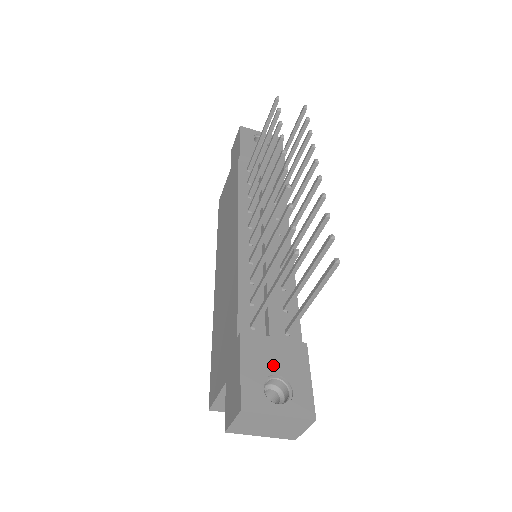
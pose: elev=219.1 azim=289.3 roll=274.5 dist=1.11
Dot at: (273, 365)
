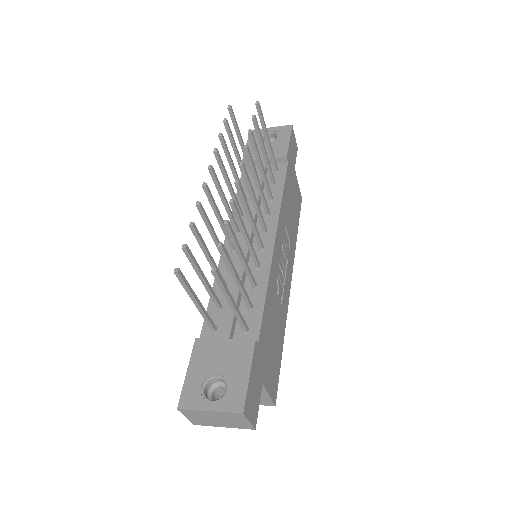
Dot at: (216, 365)
